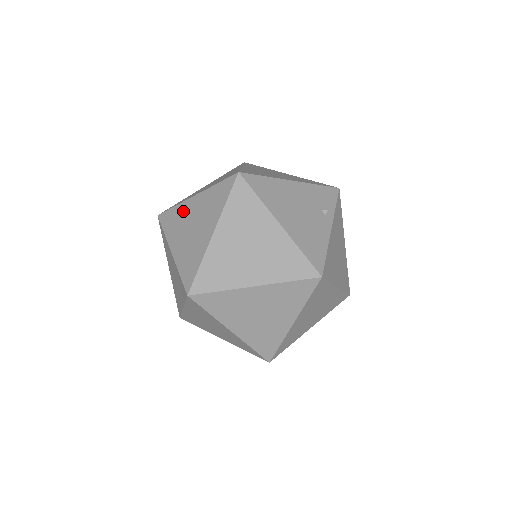
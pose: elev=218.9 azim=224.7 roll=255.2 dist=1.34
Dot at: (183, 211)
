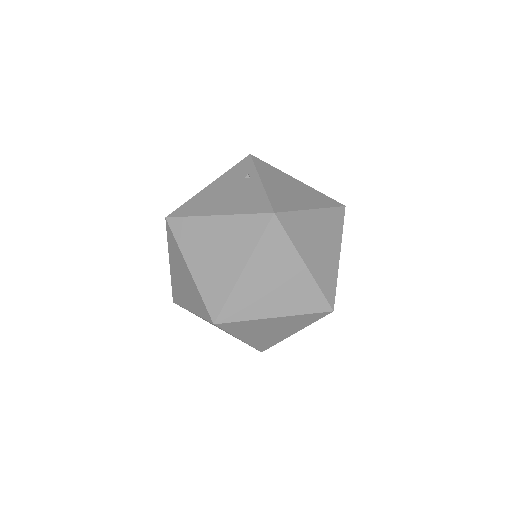
Dot at: (174, 280)
